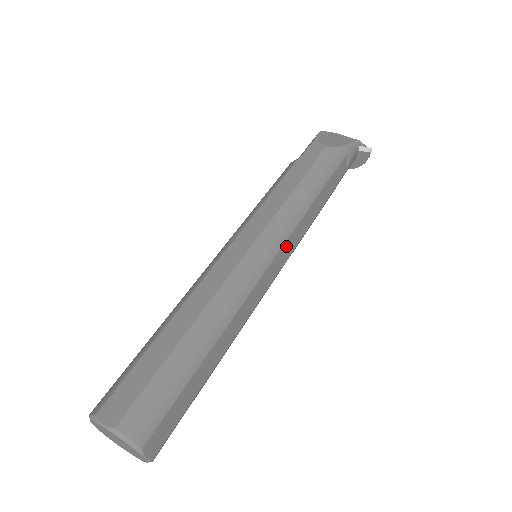
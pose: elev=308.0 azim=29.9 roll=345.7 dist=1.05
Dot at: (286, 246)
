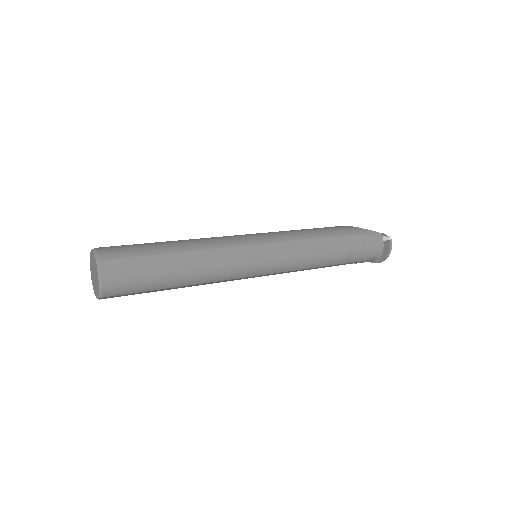
Dot at: (276, 246)
